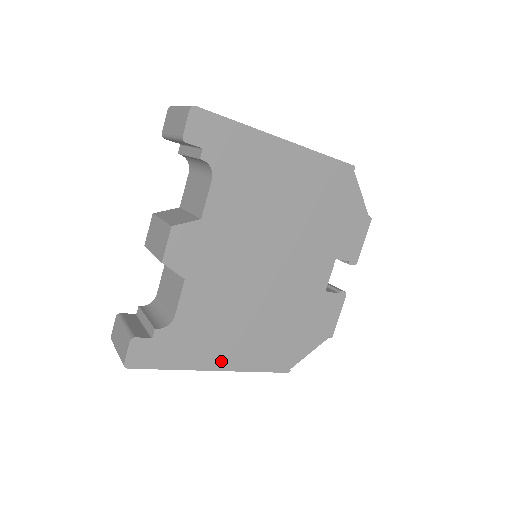
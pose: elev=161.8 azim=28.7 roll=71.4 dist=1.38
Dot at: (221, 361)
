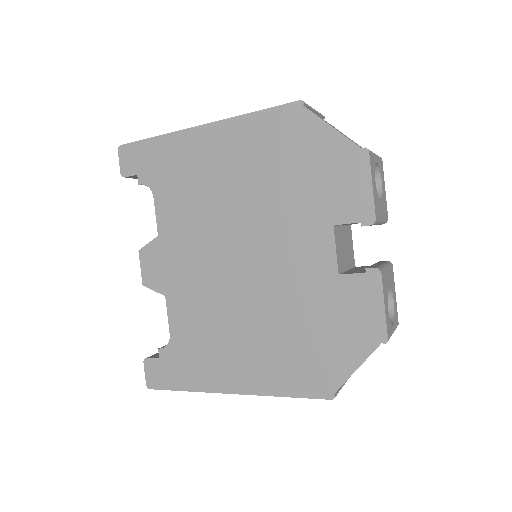
Dot at: (233, 382)
